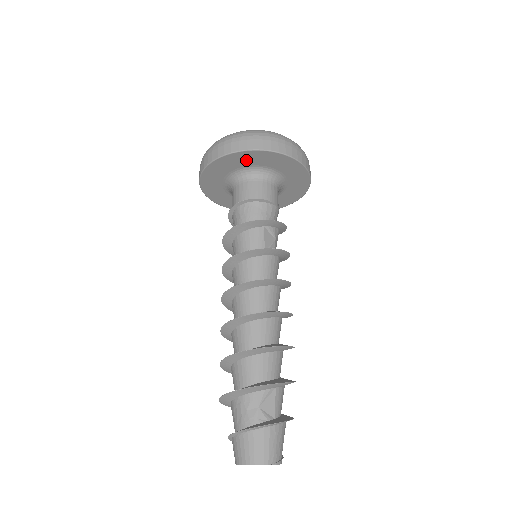
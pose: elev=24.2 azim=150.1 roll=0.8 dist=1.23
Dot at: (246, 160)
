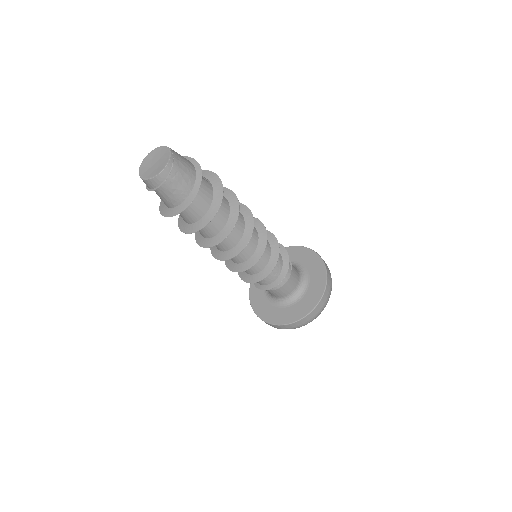
Dot at: (294, 255)
